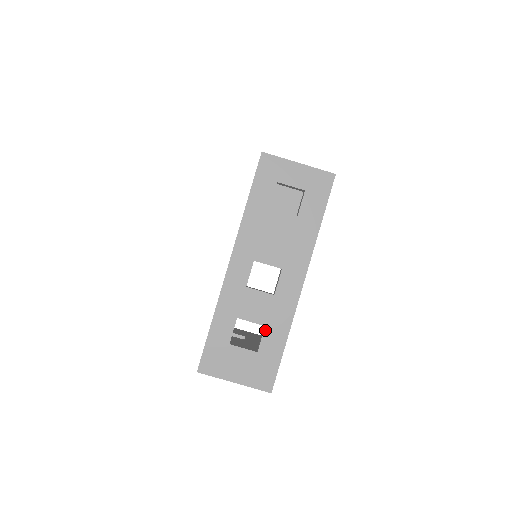
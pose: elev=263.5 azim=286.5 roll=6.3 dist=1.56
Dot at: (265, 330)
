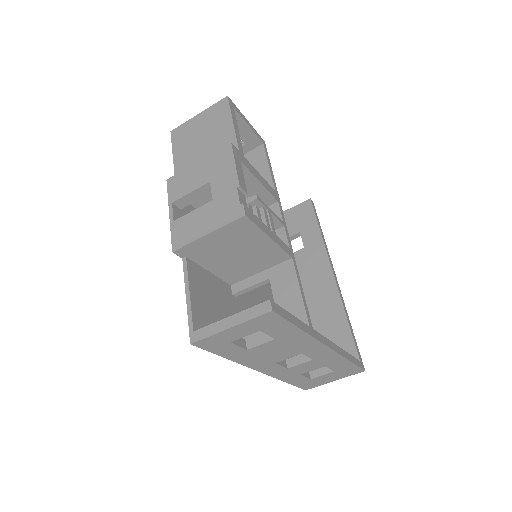
Dot at: (327, 367)
